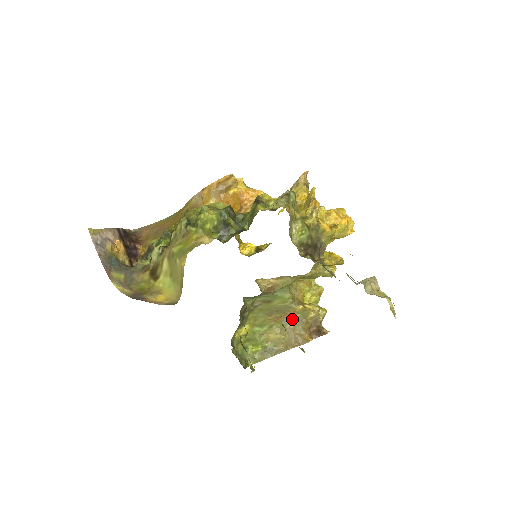
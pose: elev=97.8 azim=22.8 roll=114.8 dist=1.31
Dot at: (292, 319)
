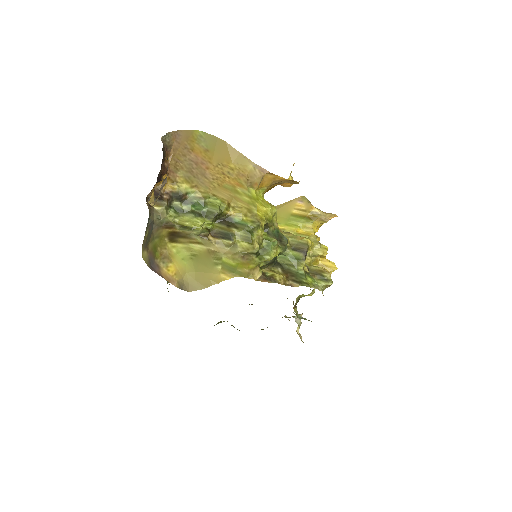
Dot at: occluded
